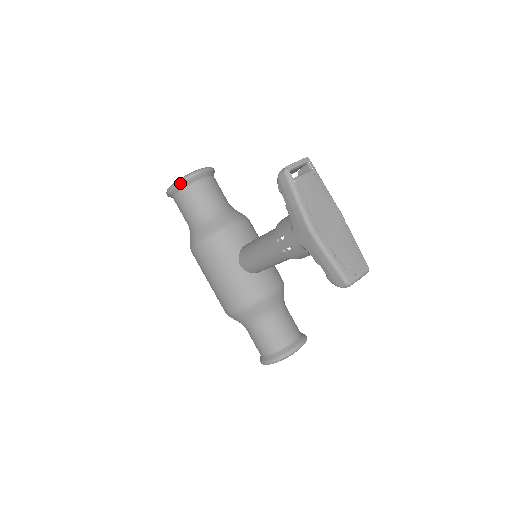
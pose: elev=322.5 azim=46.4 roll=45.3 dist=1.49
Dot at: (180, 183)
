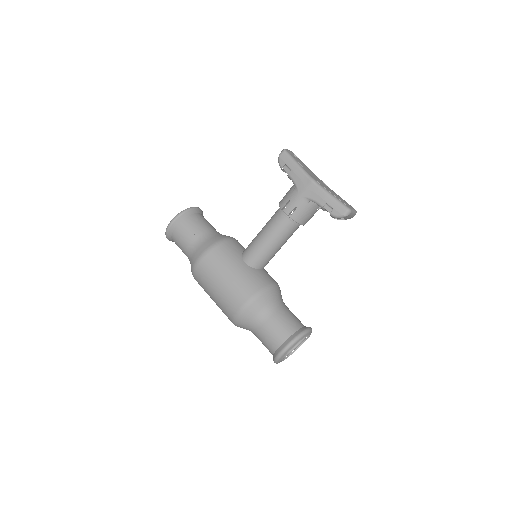
Dot at: (182, 213)
